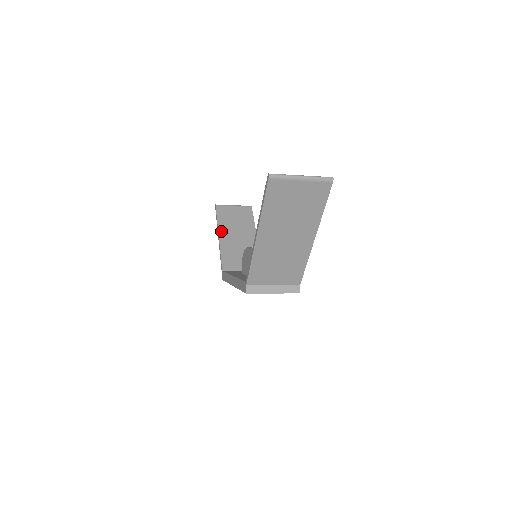
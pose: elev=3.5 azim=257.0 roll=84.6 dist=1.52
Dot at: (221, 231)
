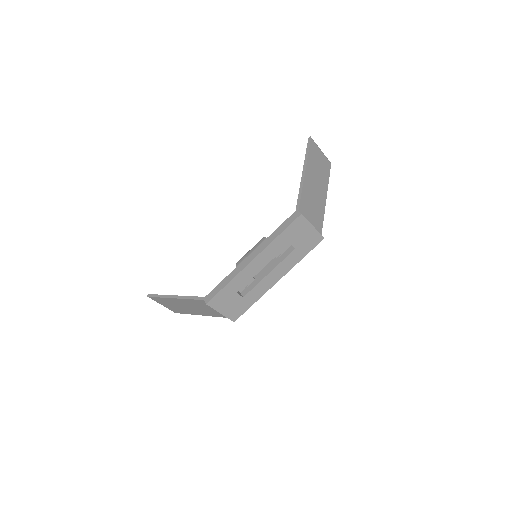
Dot at: occluded
